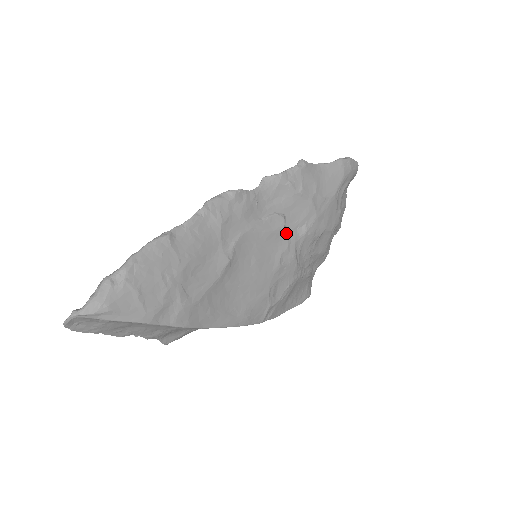
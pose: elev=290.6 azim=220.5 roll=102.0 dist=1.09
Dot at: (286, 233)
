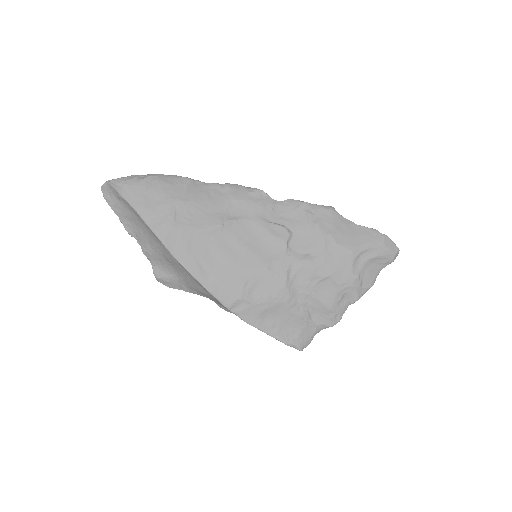
Dot at: (286, 247)
